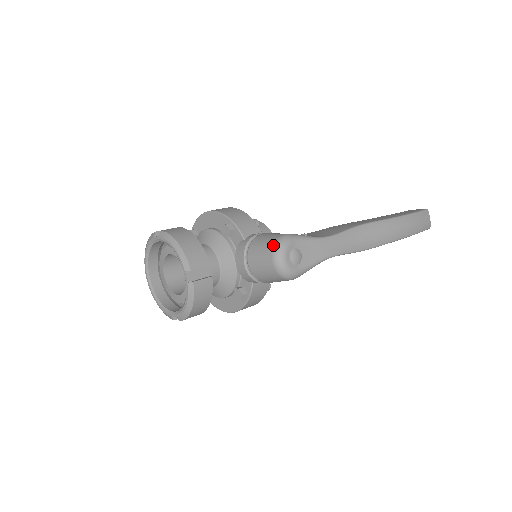
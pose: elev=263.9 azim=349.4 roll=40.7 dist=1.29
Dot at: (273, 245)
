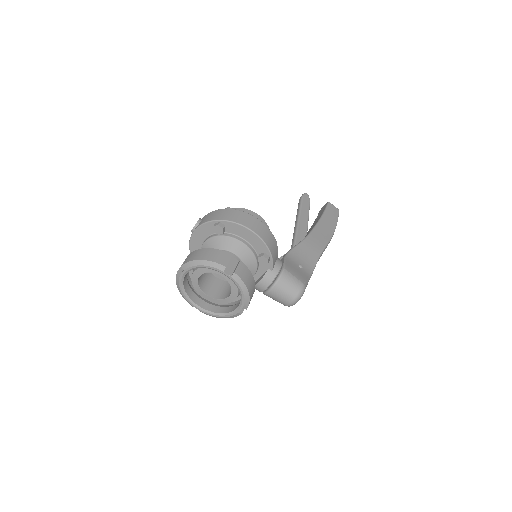
Dot at: (297, 295)
